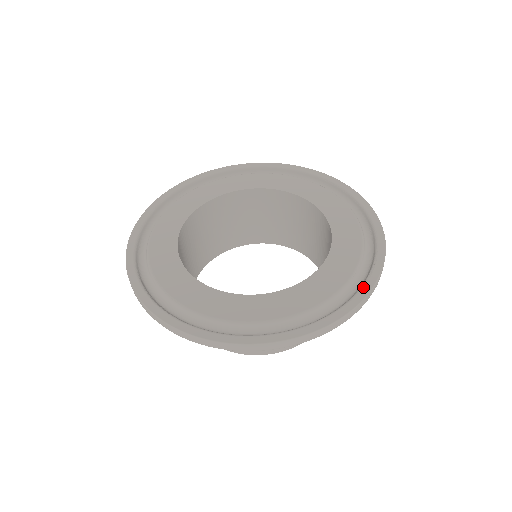
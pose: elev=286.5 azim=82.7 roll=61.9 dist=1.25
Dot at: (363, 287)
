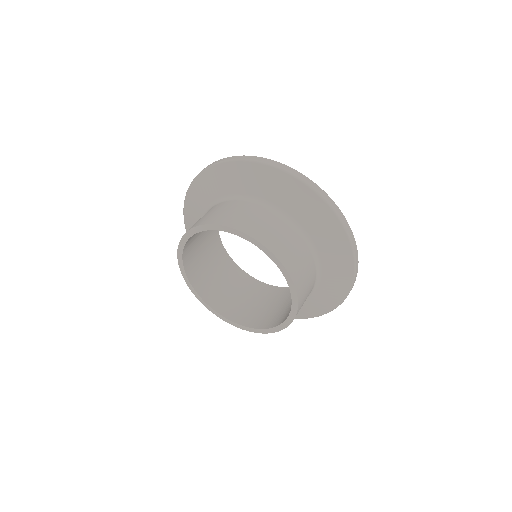
Dot at: occluded
